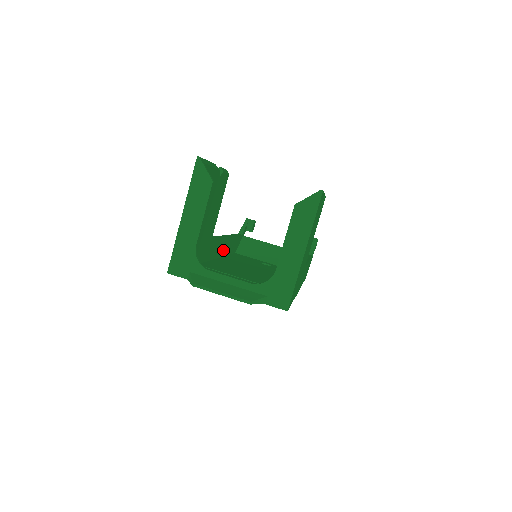
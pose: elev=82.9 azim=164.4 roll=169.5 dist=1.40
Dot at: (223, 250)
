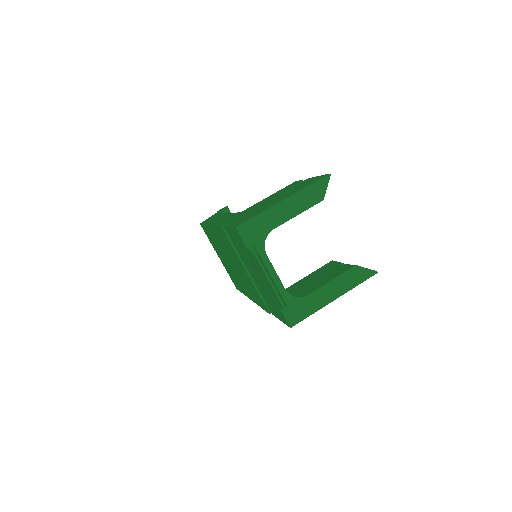
Dot at: occluded
